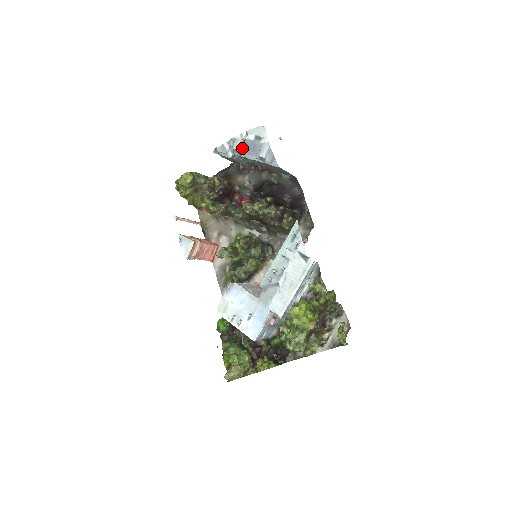
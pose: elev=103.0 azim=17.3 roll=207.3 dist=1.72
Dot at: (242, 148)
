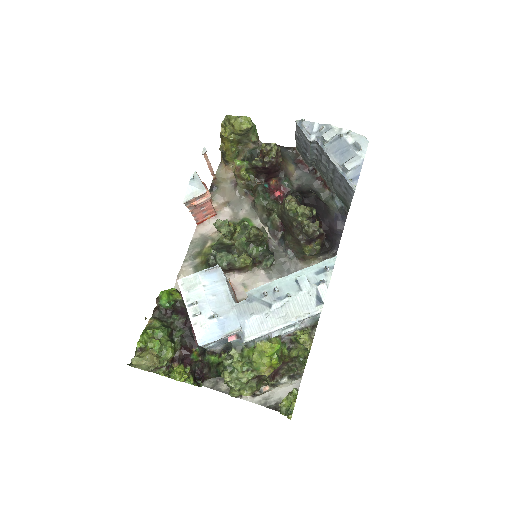
Dot at: (331, 142)
